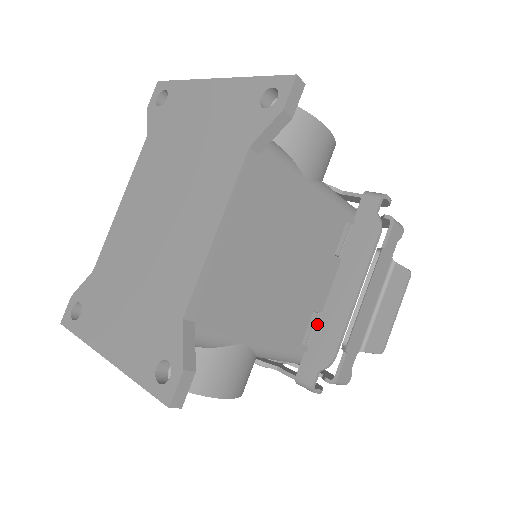
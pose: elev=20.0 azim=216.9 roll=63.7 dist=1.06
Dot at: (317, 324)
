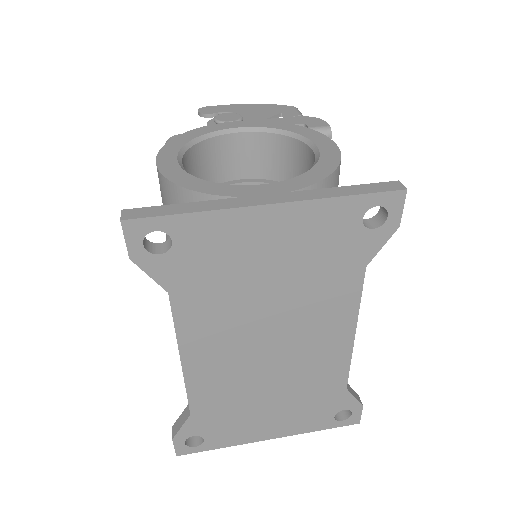
Dot at: occluded
